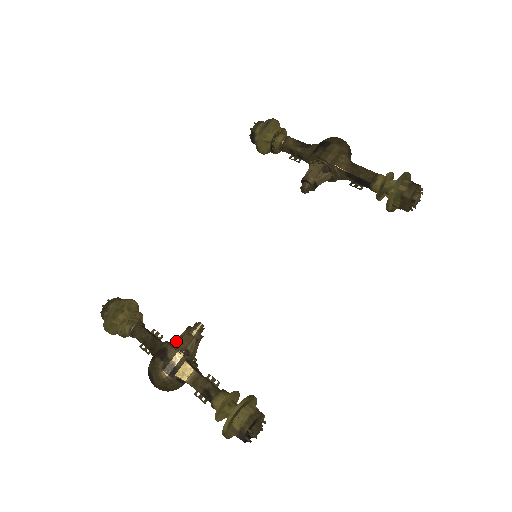
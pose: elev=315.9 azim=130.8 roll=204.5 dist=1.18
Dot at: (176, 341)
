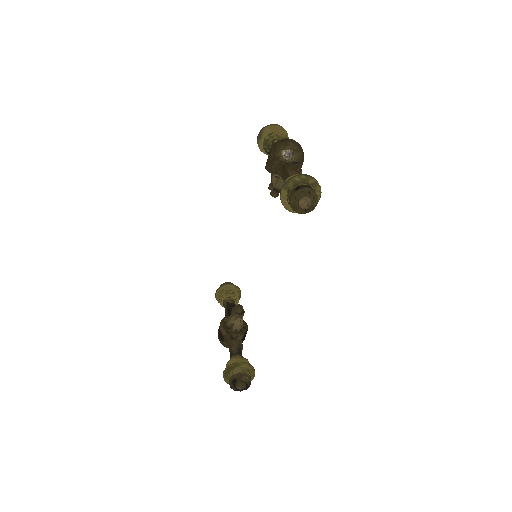
Dot at: occluded
